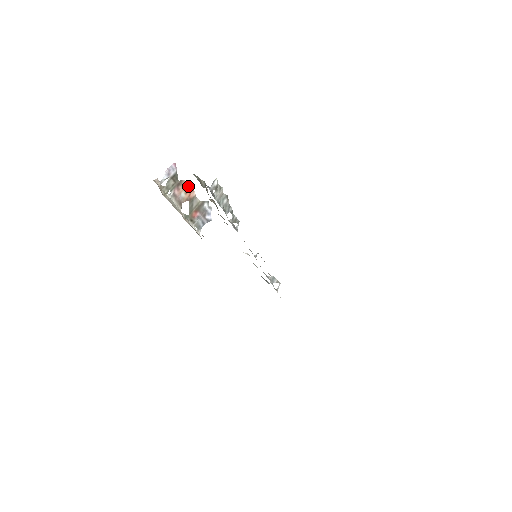
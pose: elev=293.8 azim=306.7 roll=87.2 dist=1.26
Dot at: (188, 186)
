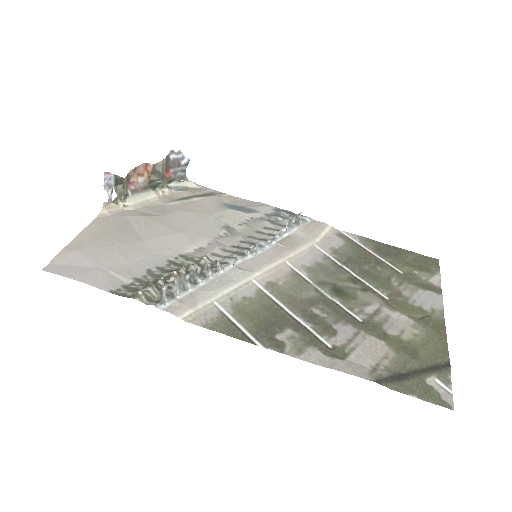
Dot at: (138, 169)
